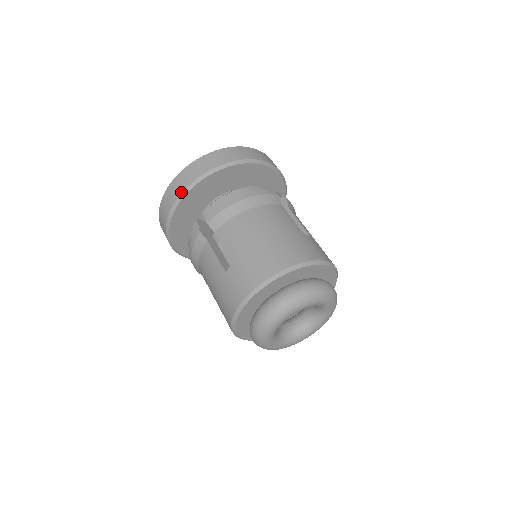
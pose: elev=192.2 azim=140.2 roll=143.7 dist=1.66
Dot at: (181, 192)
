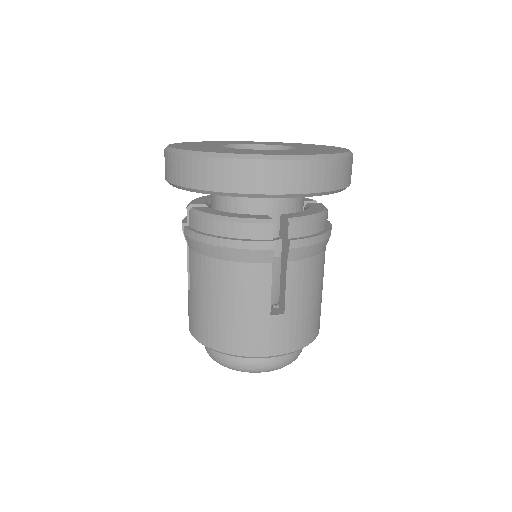
Dot at: (166, 180)
